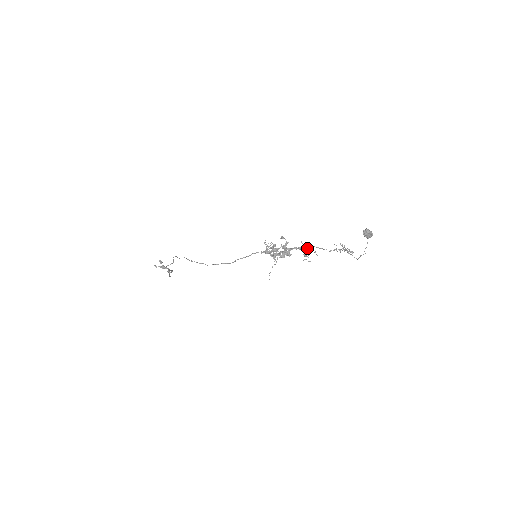
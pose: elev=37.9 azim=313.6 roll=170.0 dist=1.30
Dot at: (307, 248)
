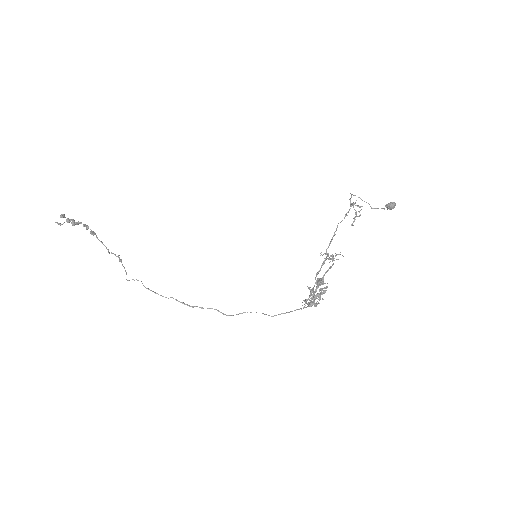
Dot at: (333, 257)
